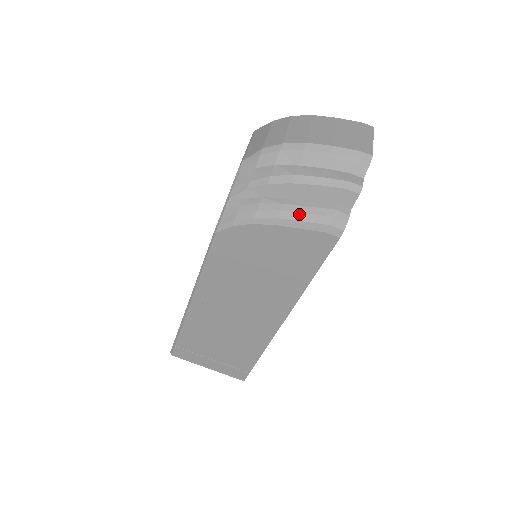
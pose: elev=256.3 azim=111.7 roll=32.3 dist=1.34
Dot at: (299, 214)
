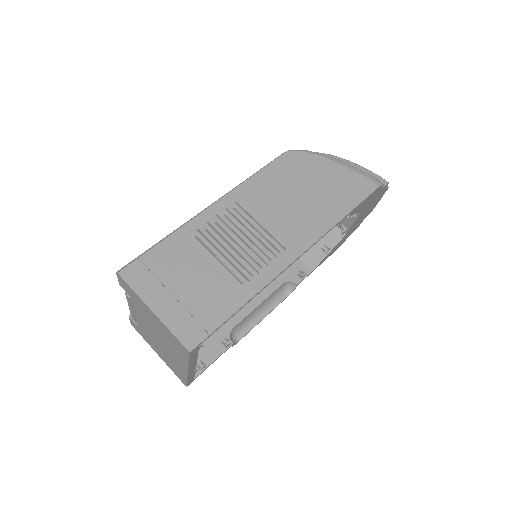
Dot at: (352, 166)
